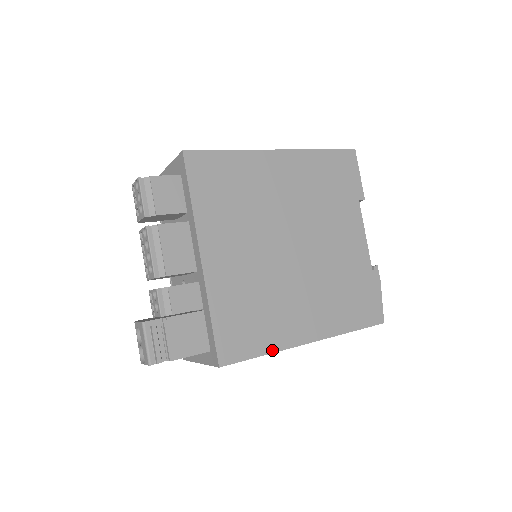
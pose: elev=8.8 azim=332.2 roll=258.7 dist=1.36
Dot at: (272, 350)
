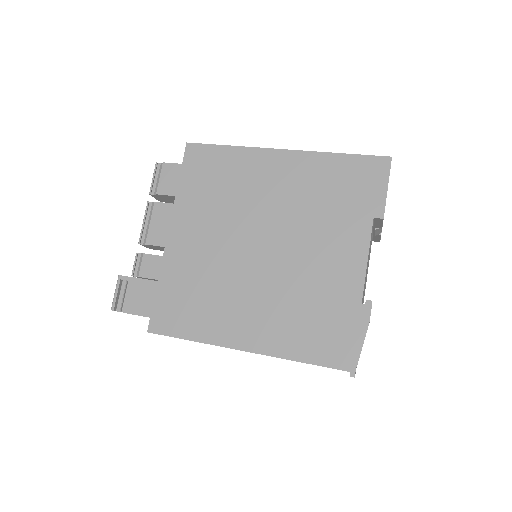
Dot at: (200, 339)
